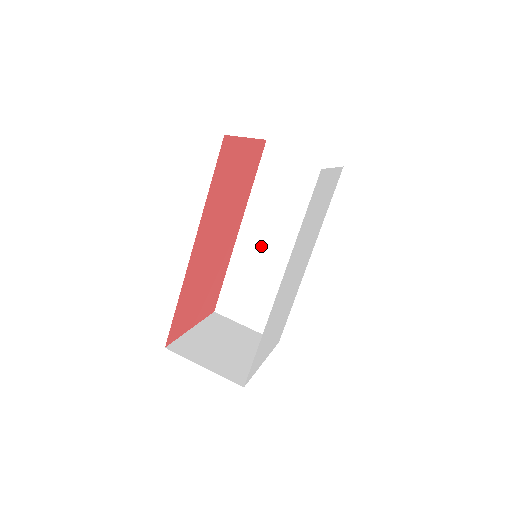
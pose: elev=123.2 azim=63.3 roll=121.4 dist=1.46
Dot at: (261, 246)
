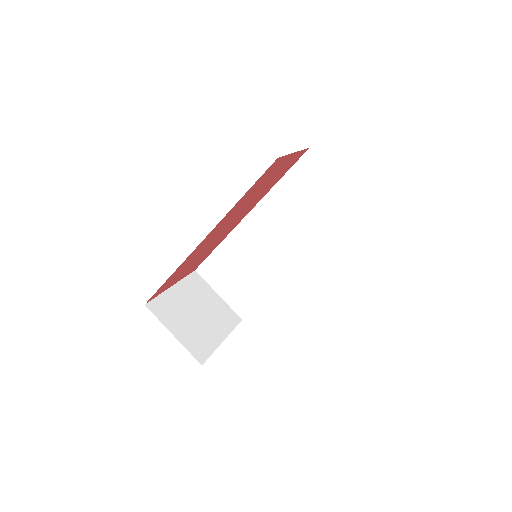
Dot at: (262, 237)
